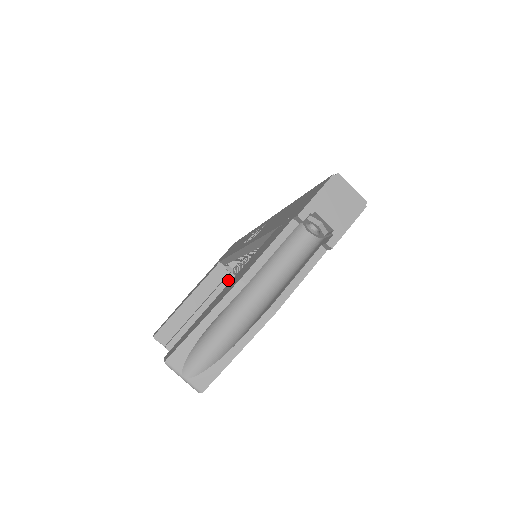
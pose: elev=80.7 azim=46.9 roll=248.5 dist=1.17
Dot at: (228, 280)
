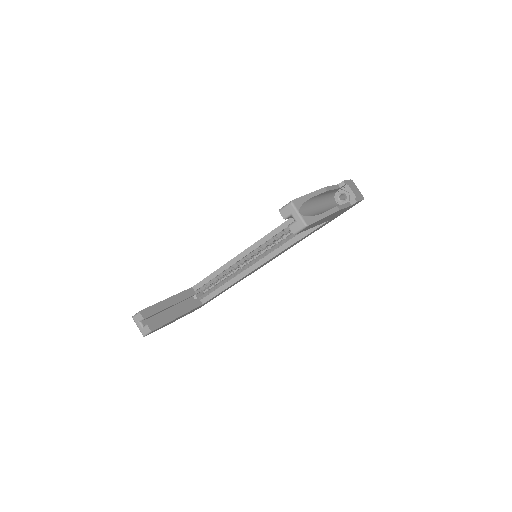
Dot at: (196, 302)
